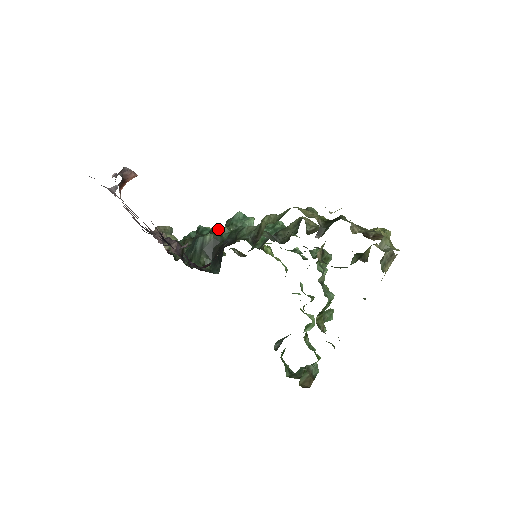
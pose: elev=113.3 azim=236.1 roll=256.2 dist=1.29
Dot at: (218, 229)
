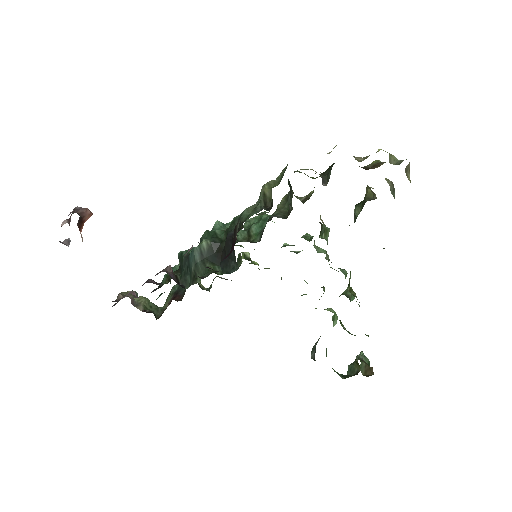
Dot at: (210, 234)
